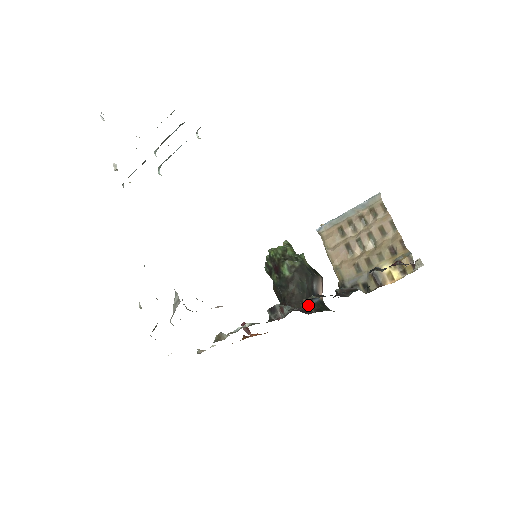
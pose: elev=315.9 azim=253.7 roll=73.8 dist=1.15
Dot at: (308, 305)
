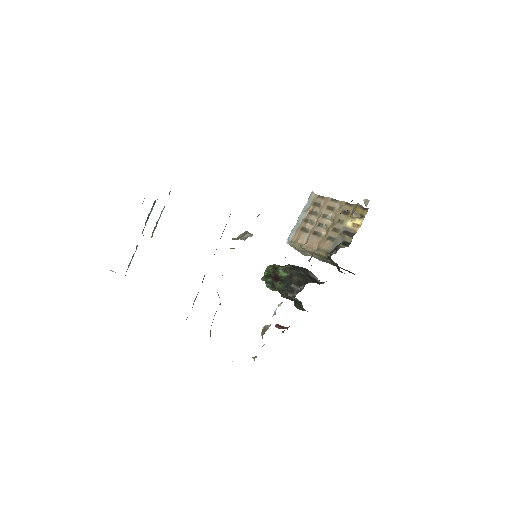
Dot at: occluded
